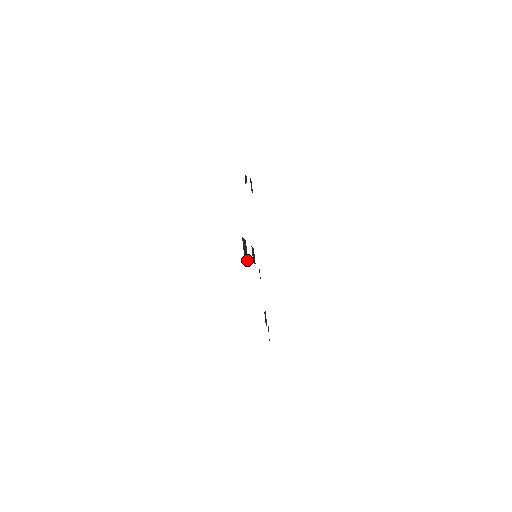
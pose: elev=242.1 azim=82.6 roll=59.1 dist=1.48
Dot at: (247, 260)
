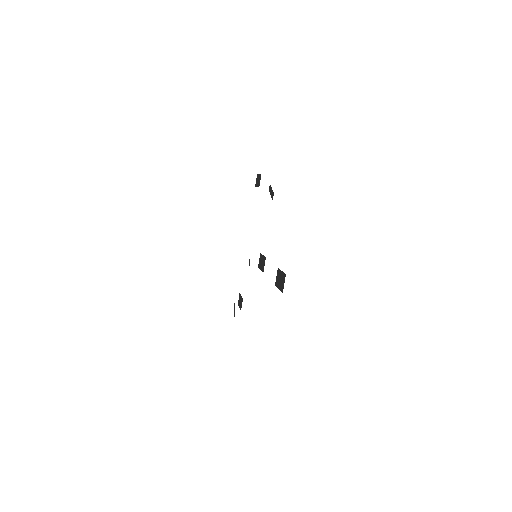
Dot at: (276, 286)
